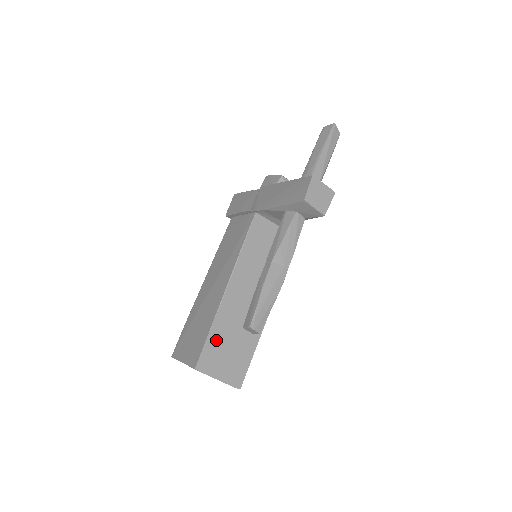
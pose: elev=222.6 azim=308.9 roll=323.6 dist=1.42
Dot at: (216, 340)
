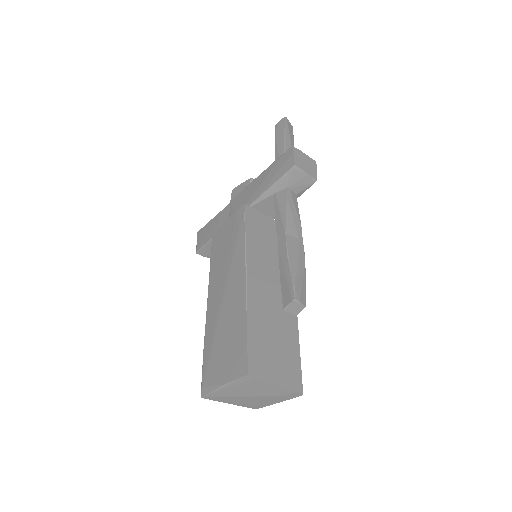
Dot at: (257, 337)
